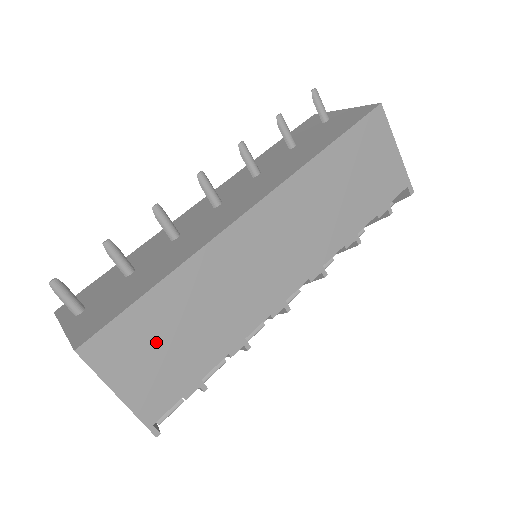
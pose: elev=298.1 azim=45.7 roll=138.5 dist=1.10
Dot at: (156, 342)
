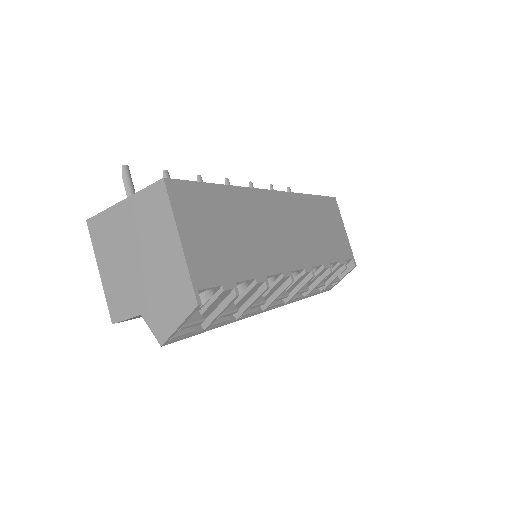
Dot at: (213, 223)
